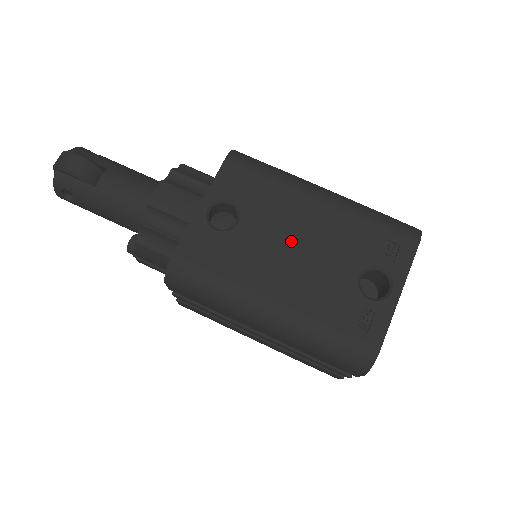
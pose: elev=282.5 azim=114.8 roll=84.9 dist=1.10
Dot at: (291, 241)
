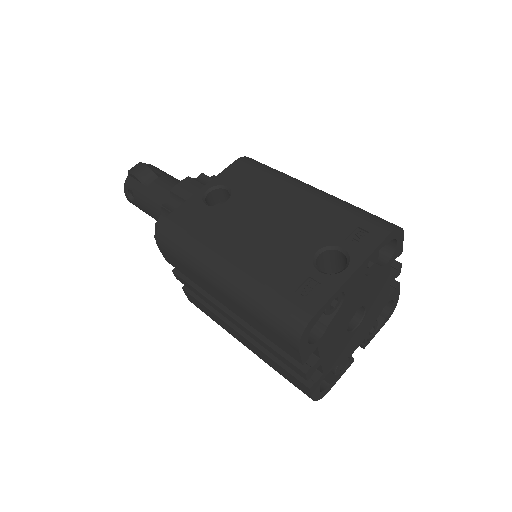
Dot at: (265, 218)
